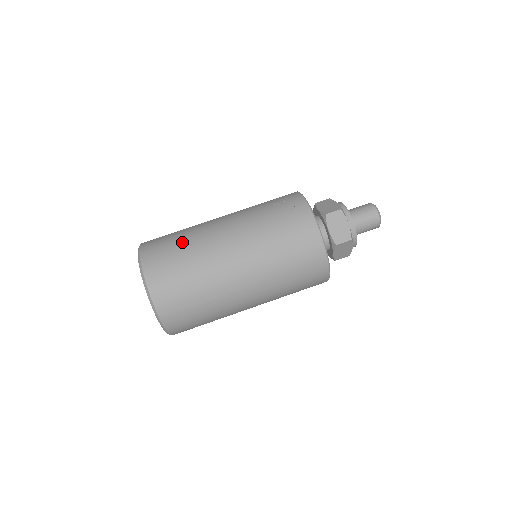
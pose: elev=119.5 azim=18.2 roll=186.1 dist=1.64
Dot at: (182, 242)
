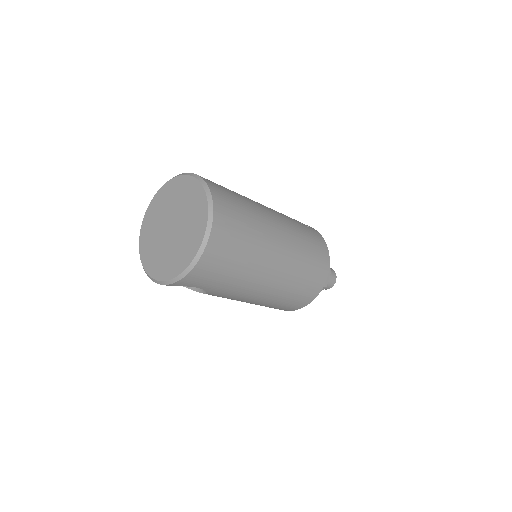
Dot at: occluded
